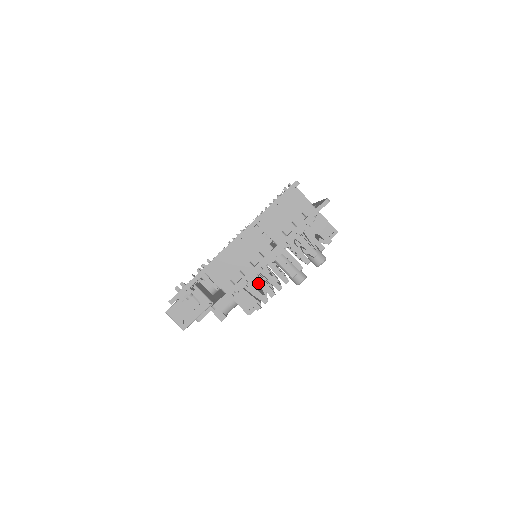
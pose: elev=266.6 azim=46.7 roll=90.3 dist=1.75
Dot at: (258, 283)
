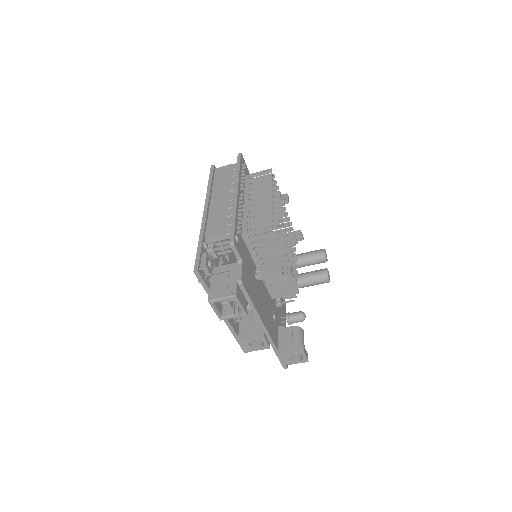
Dot at: (253, 220)
